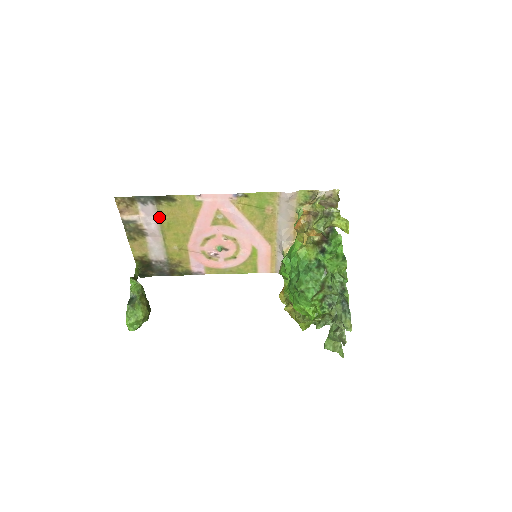
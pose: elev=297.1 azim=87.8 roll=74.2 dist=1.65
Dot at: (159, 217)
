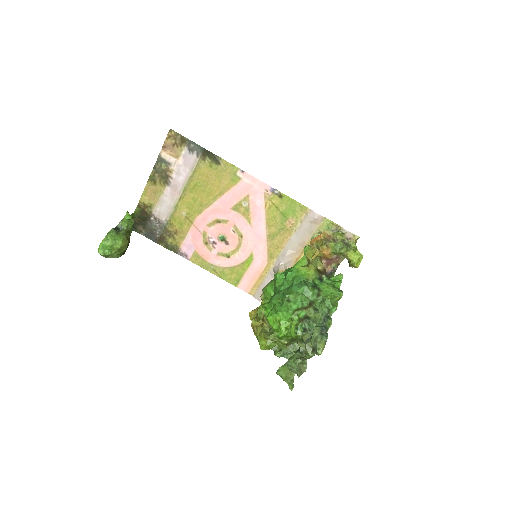
Dot at: (193, 172)
